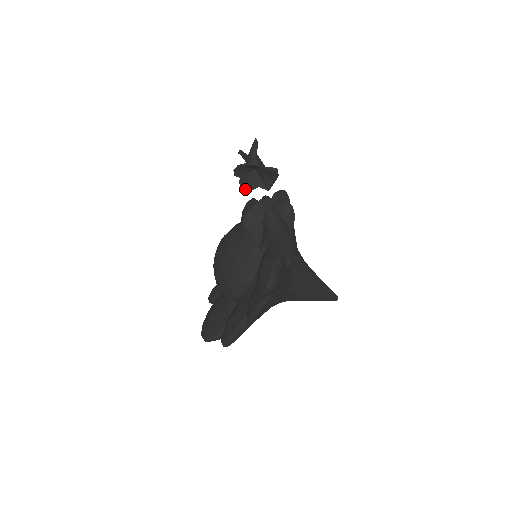
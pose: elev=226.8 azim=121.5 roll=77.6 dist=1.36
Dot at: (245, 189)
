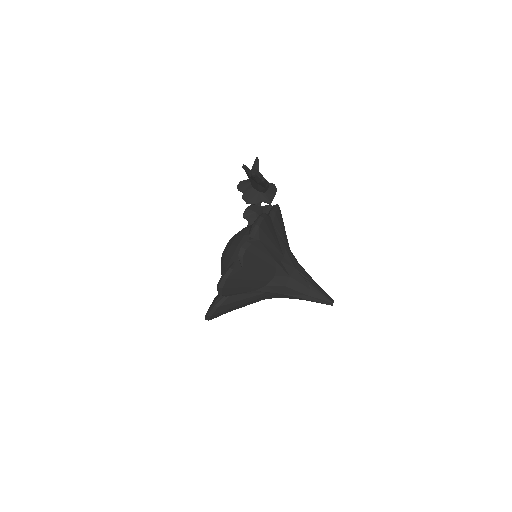
Dot at: occluded
